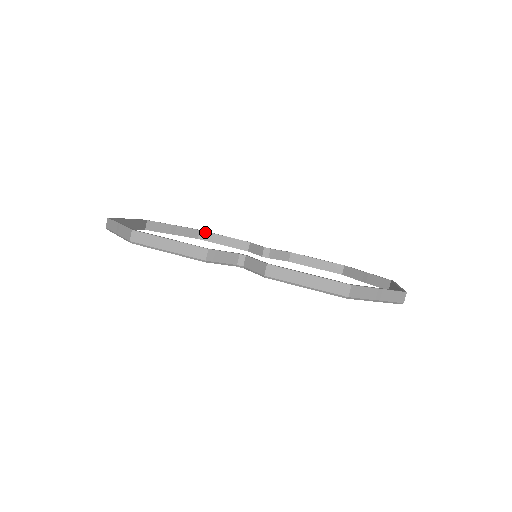
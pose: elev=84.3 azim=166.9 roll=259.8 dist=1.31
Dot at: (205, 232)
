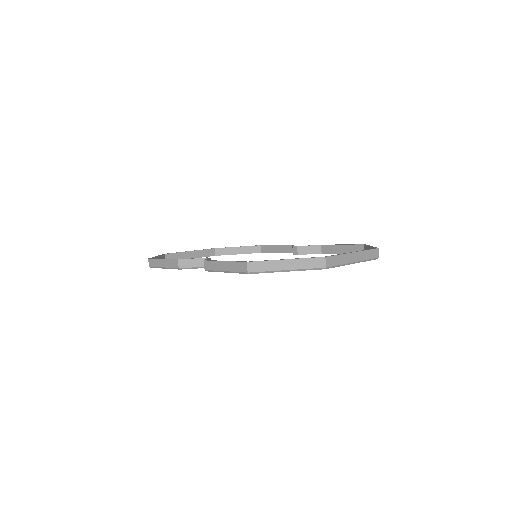
Dot at: (264, 246)
